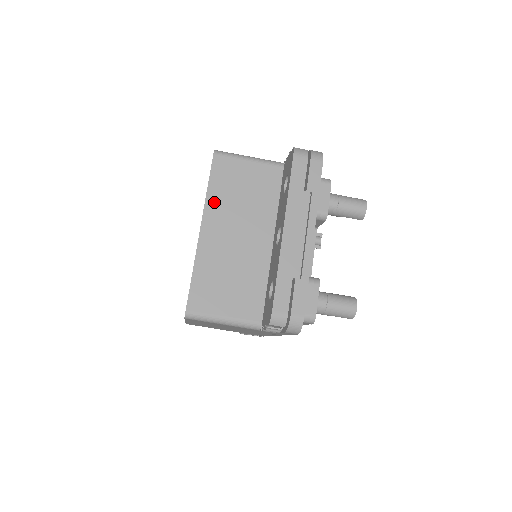
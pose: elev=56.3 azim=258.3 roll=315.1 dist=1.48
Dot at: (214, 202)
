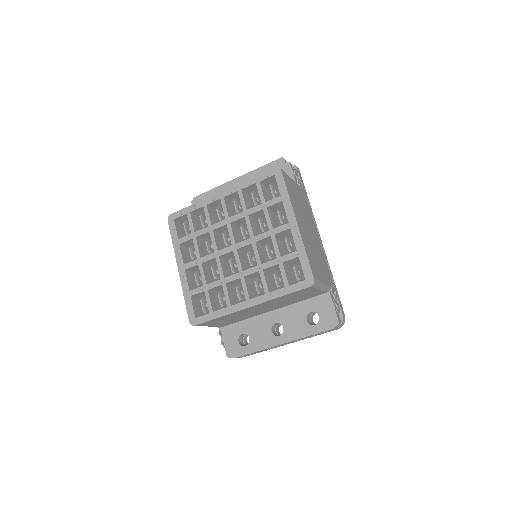
Dot at: (274, 300)
